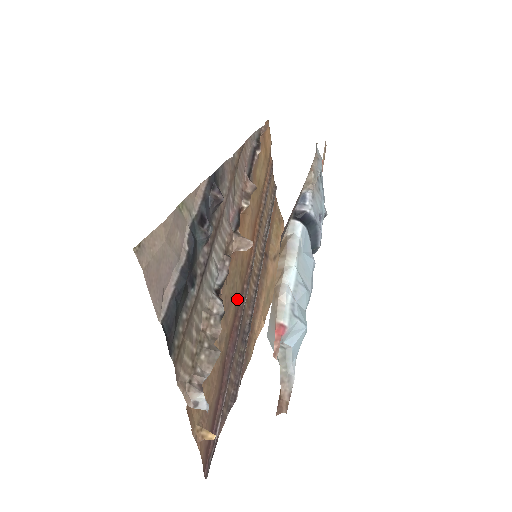
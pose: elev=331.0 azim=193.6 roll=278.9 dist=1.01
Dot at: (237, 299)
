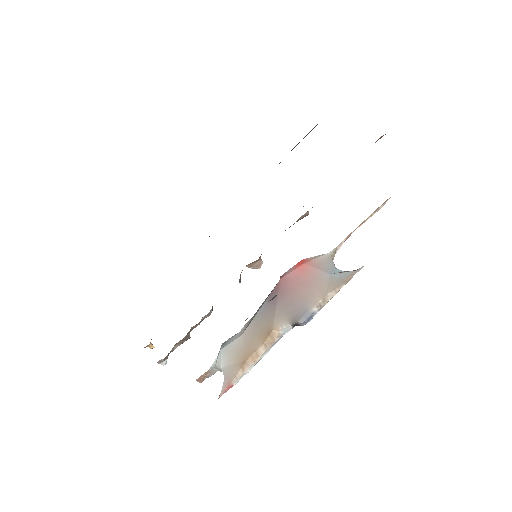
Dot at: occluded
